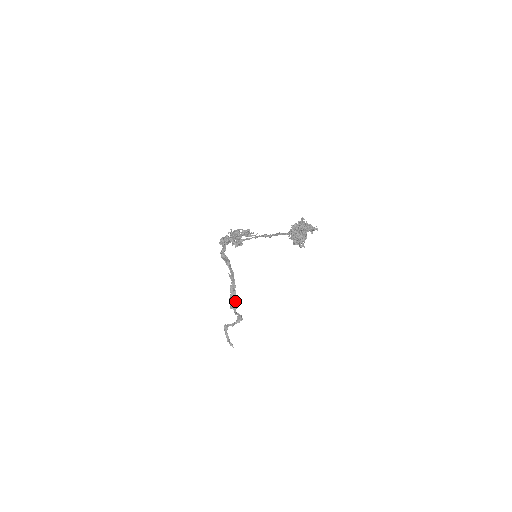
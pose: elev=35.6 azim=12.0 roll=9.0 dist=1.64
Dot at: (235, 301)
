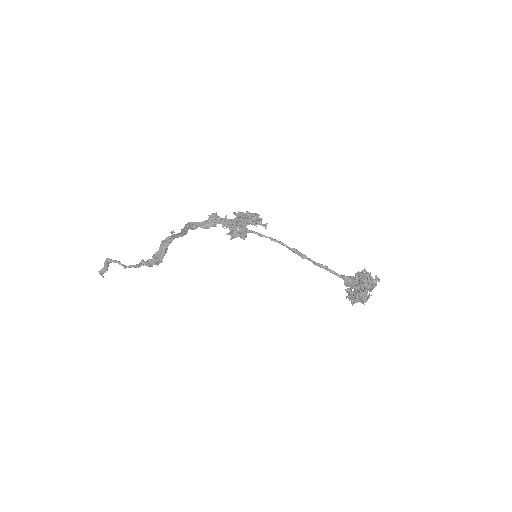
Dot at: (161, 259)
